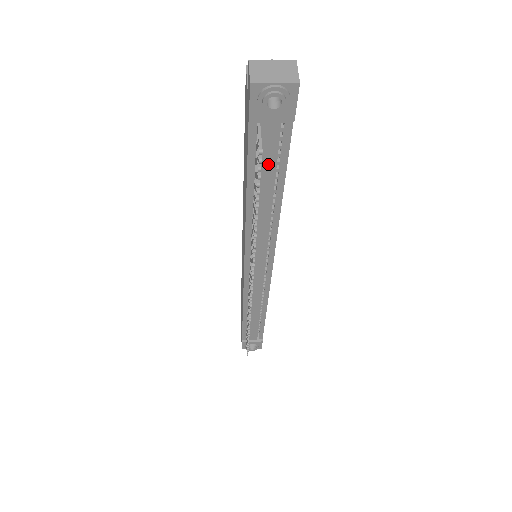
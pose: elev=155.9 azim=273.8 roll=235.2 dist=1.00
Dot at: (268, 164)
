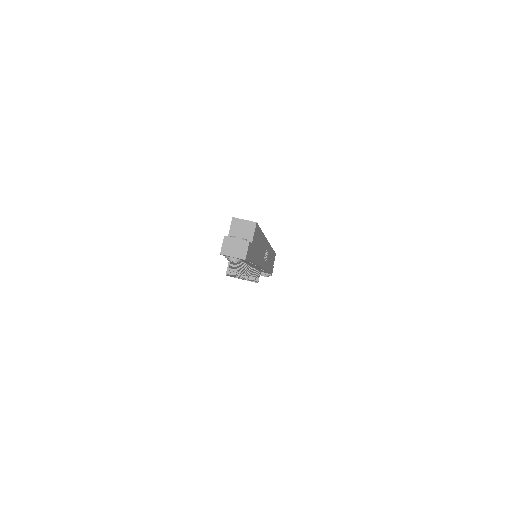
Dot at: occluded
